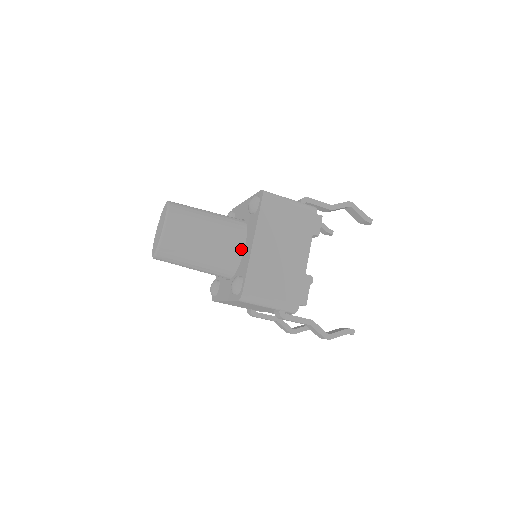
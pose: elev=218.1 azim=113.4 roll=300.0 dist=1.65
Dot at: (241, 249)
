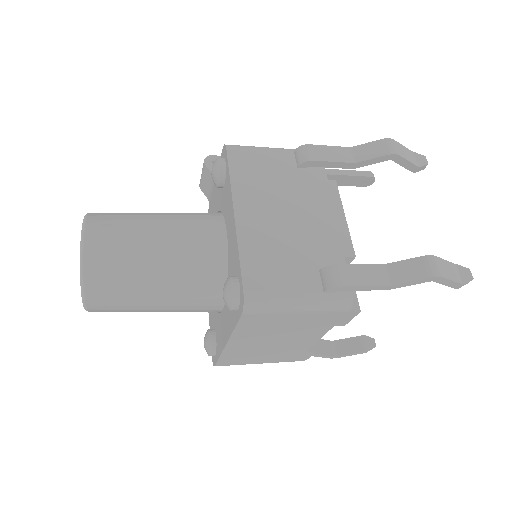
Dot at: (217, 310)
